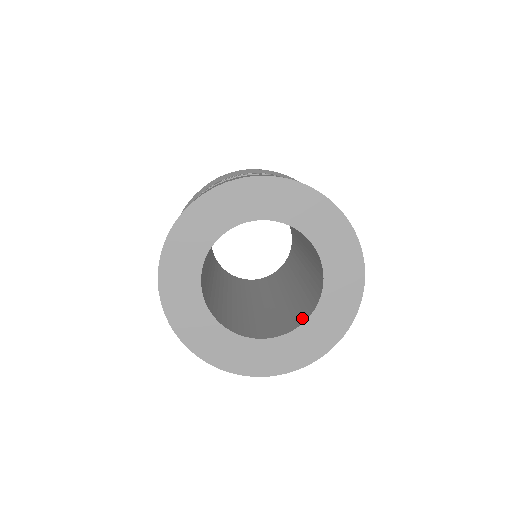
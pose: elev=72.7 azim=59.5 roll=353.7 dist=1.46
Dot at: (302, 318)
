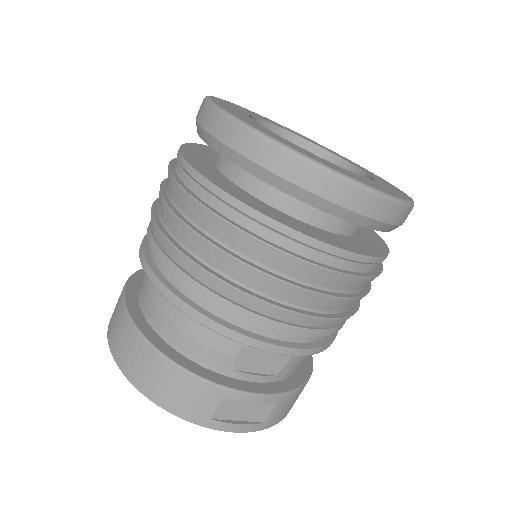
Dot at: occluded
